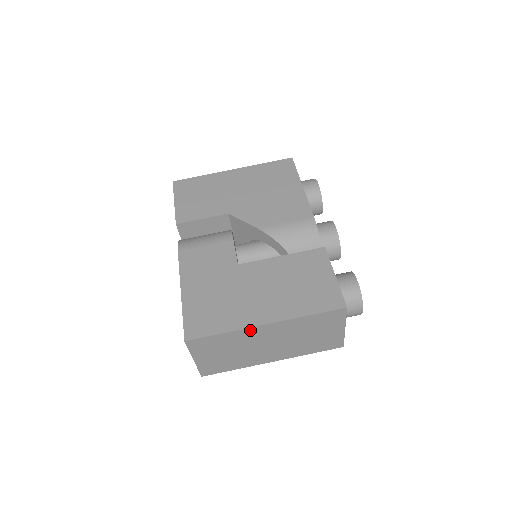
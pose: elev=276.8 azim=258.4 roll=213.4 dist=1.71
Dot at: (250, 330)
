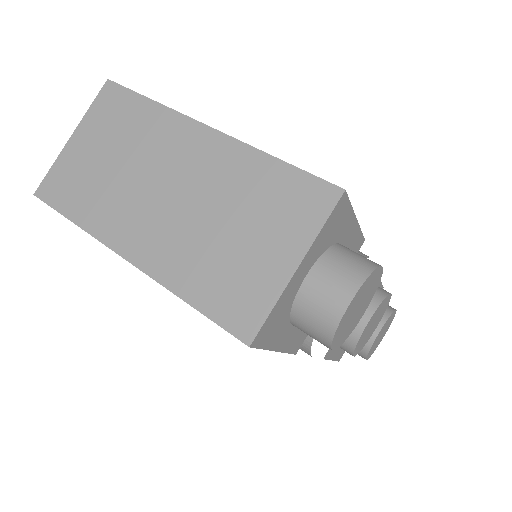
Dot at: (182, 124)
